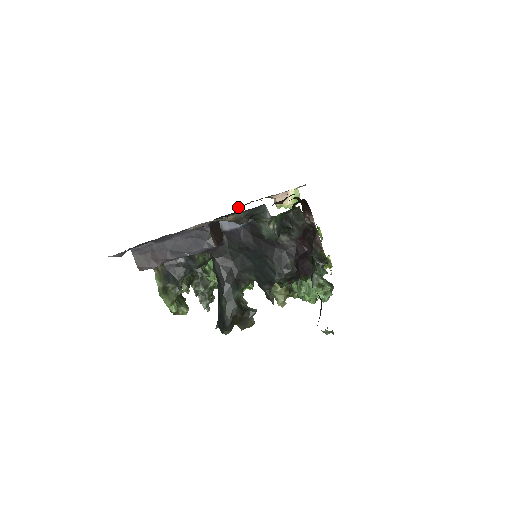
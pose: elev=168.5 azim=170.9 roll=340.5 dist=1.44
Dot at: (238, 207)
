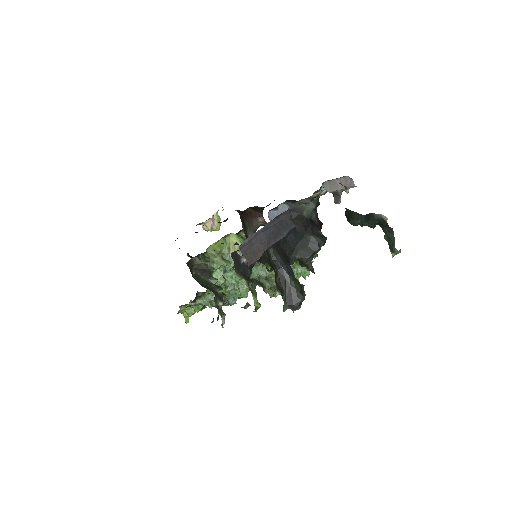
Dot at: (175, 240)
